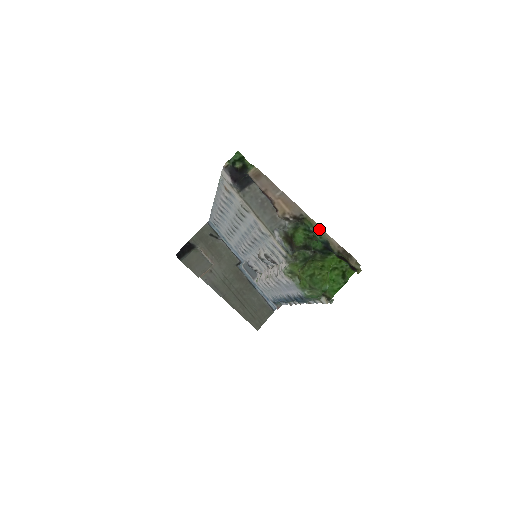
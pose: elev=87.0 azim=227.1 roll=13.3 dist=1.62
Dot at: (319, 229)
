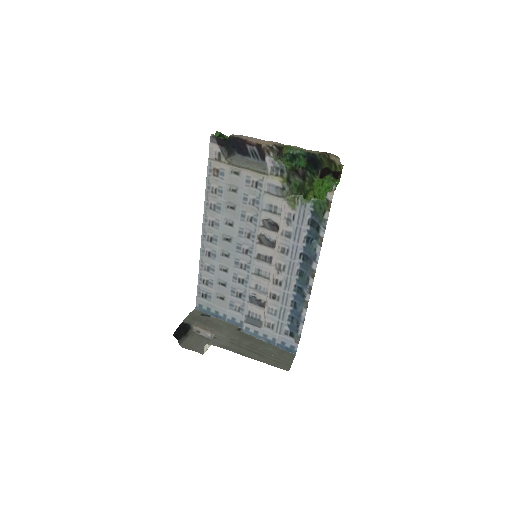
Dot at: (297, 147)
